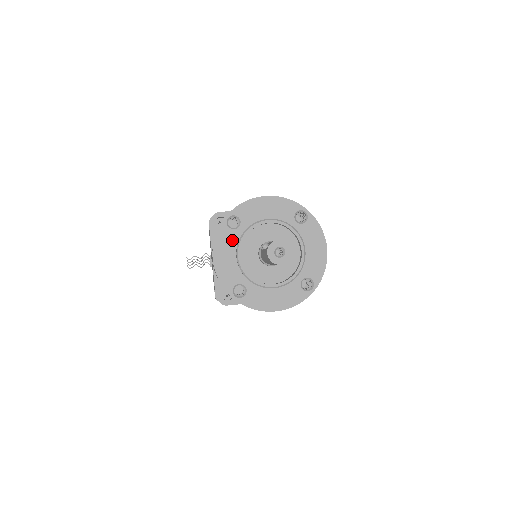
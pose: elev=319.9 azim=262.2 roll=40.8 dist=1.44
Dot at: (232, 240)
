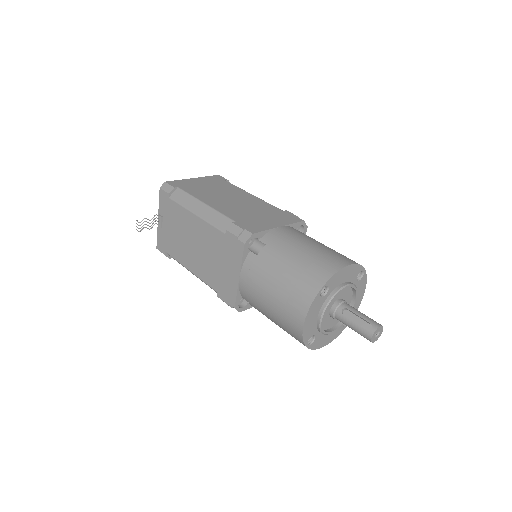
Dot at: (319, 305)
